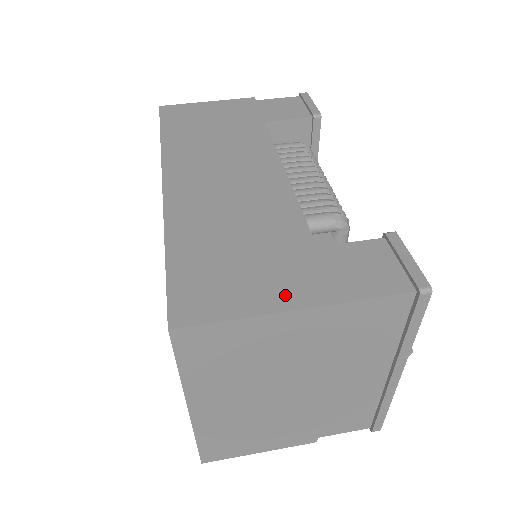
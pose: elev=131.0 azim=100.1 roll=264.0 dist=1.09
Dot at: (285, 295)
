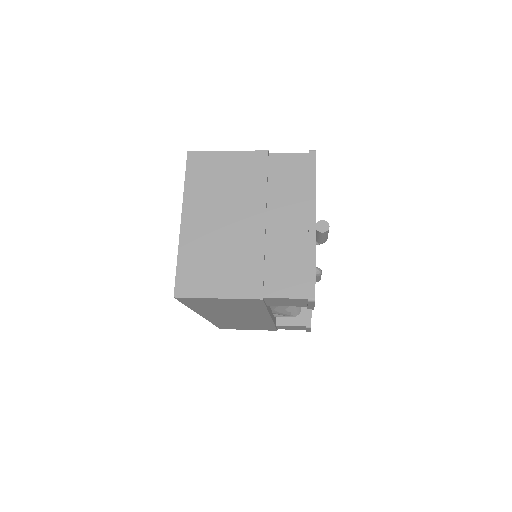
Dot at: occluded
